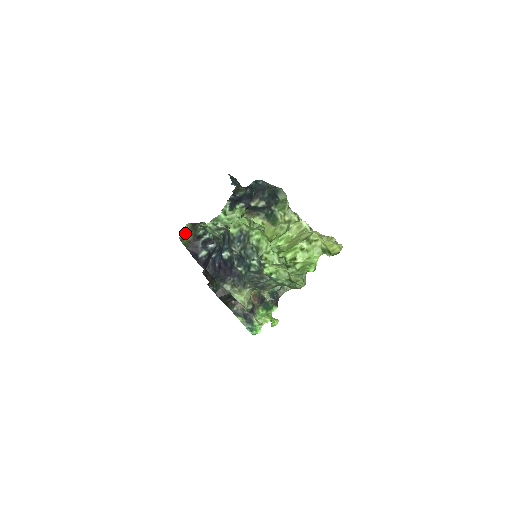
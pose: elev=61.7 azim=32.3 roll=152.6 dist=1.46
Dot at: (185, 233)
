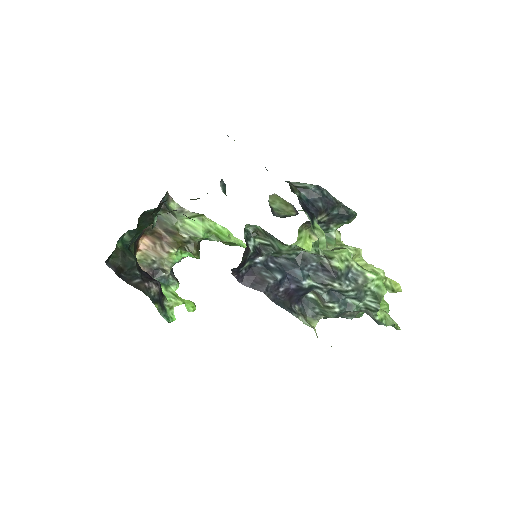
Dot at: occluded
